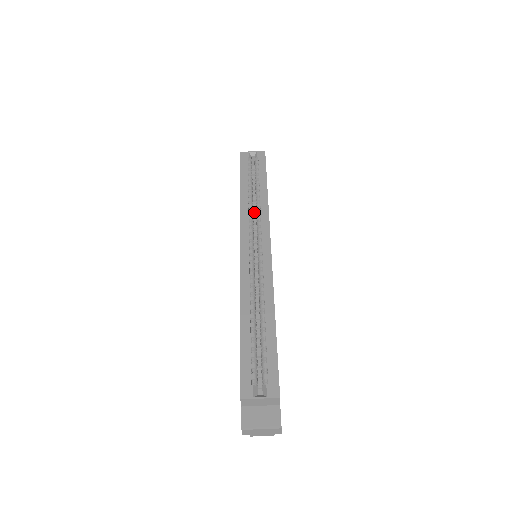
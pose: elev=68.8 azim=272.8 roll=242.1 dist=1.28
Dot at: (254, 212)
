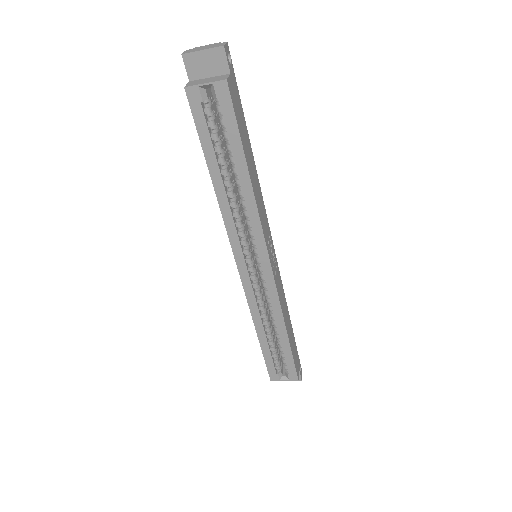
Dot at: occluded
